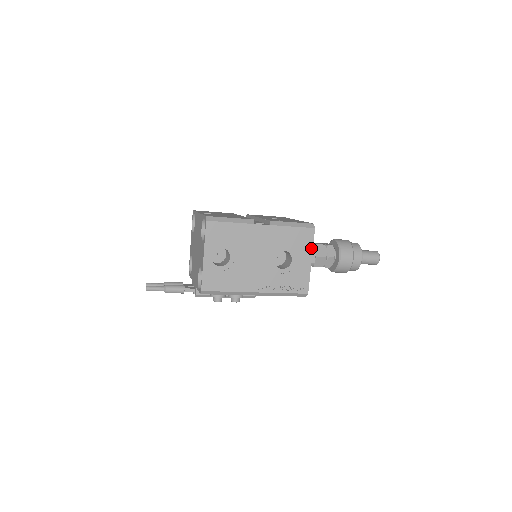
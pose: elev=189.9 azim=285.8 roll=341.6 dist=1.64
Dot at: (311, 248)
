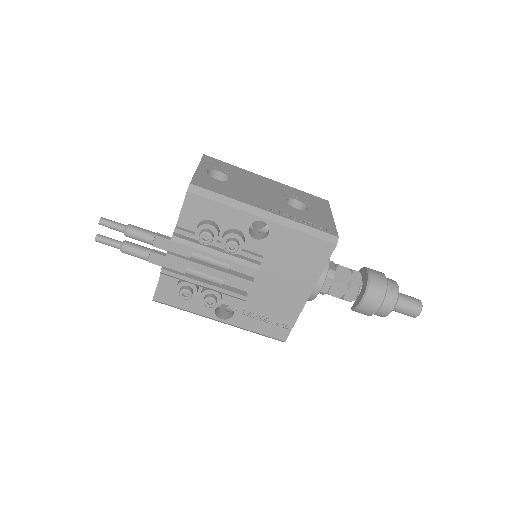
Dot at: (329, 210)
